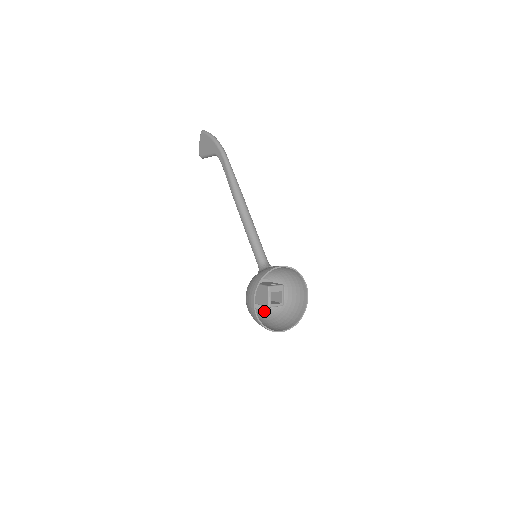
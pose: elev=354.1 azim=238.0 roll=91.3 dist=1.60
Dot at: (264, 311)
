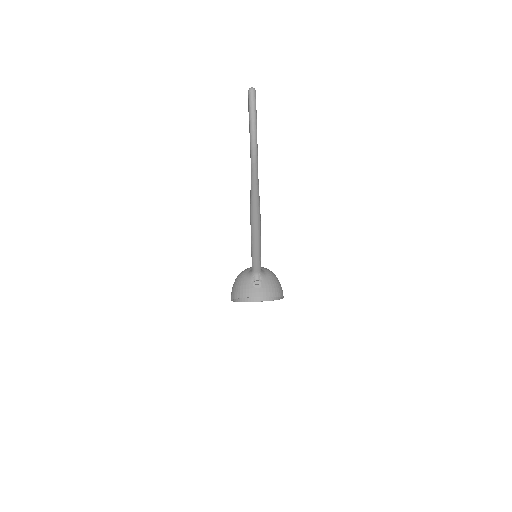
Dot at: occluded
